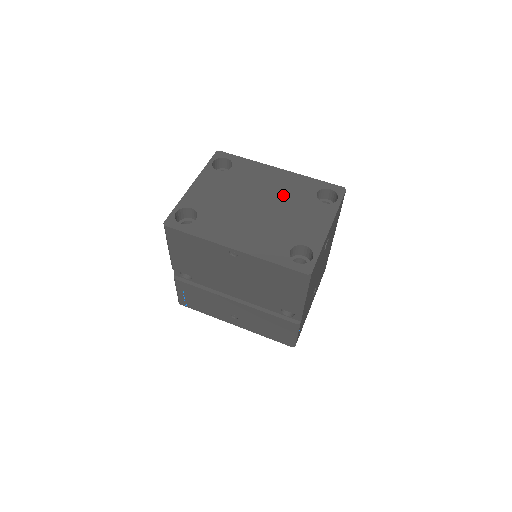
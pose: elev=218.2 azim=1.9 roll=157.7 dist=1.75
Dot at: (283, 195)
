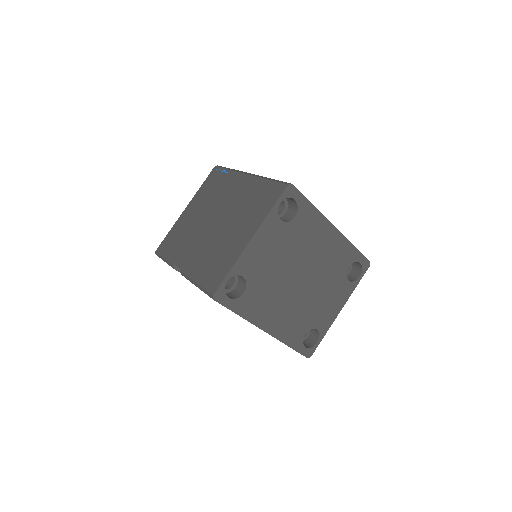
Dot at: (324, 267)
